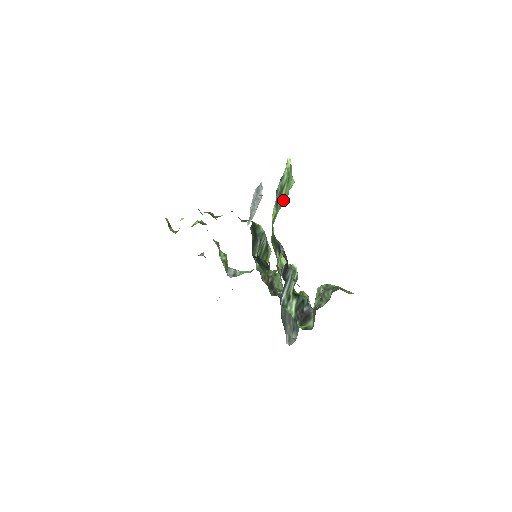
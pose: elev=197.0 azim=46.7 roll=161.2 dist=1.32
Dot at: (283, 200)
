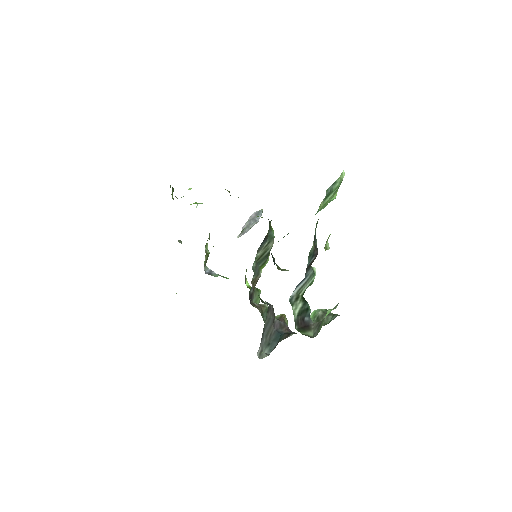
Dot at: (323, 205)
